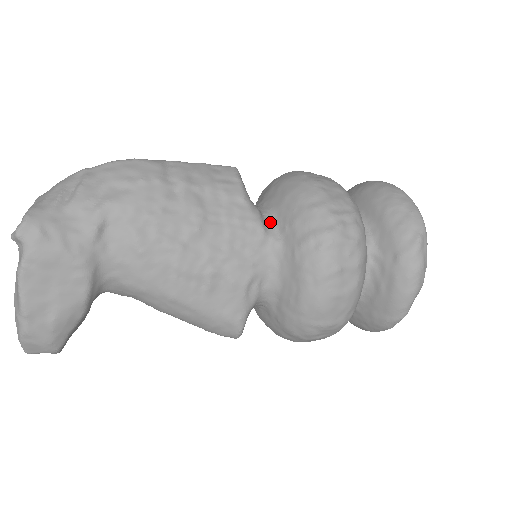
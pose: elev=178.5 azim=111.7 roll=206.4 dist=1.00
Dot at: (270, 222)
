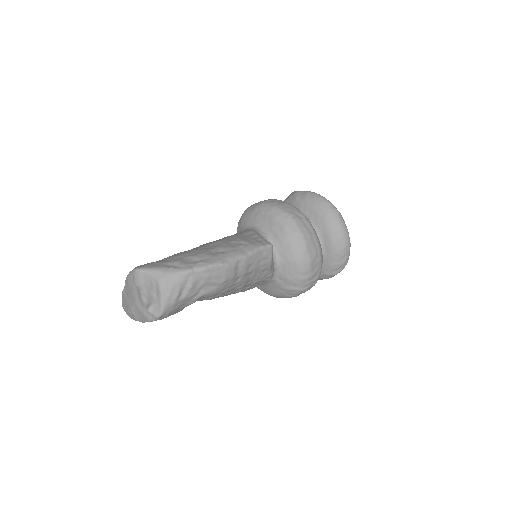
Dot at: (276, 270)
